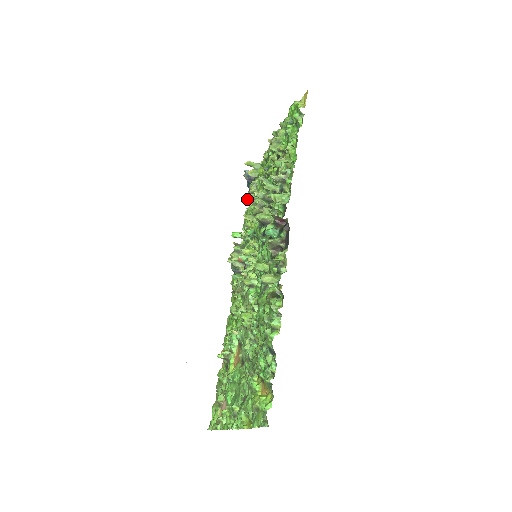
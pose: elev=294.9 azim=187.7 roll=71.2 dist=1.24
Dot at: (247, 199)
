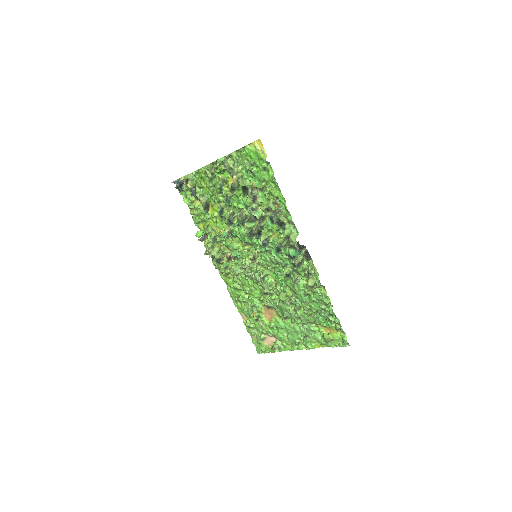
Dot at: (184, 200)
